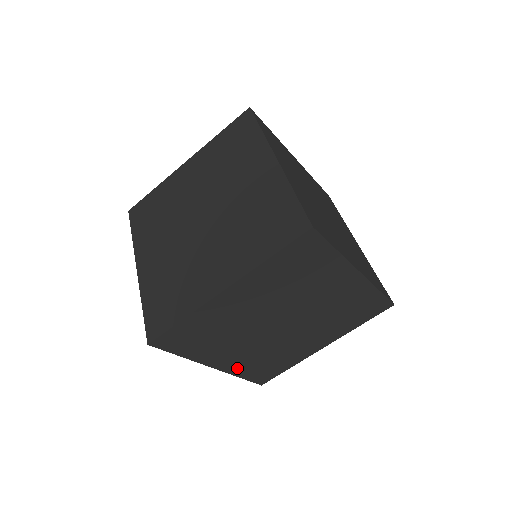
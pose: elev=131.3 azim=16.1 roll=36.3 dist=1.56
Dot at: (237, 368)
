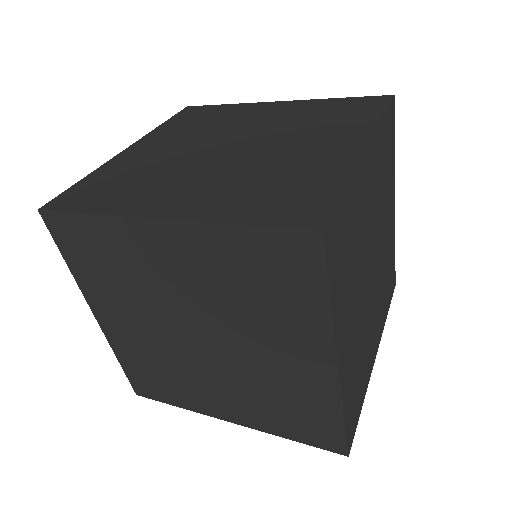
Dot at: (346, 382)
